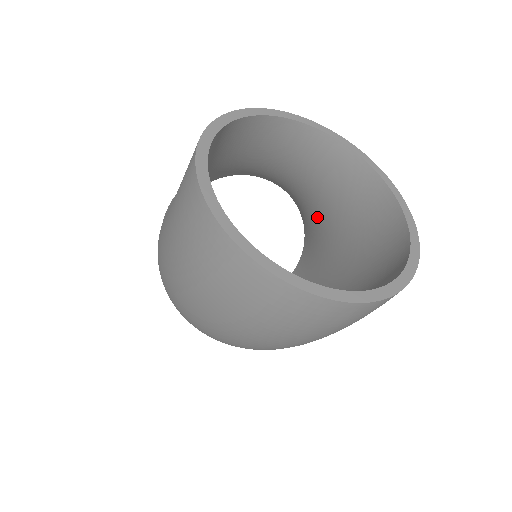
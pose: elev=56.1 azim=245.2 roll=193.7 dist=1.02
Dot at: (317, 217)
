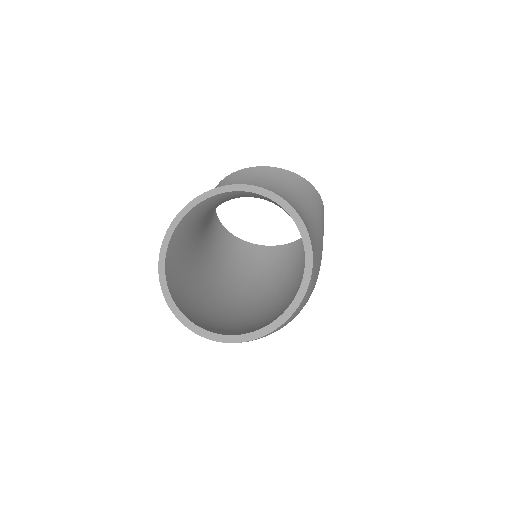
Dot at: occluded
